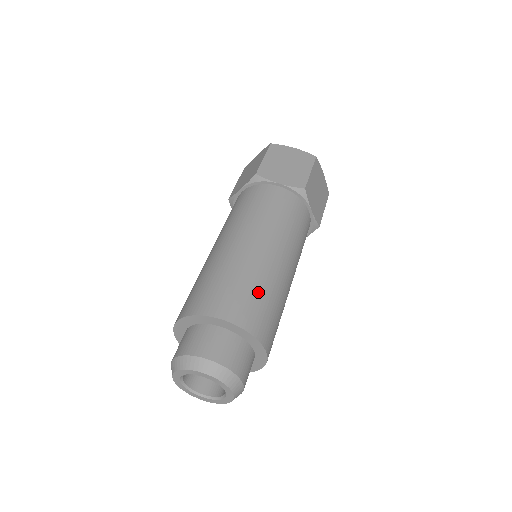
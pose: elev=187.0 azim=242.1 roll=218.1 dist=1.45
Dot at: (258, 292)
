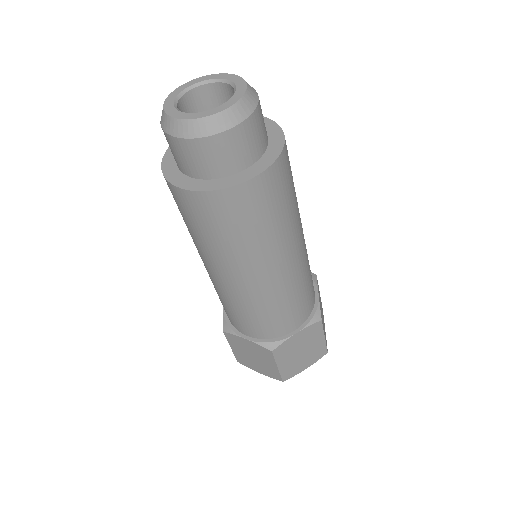
Dot at: occluded
